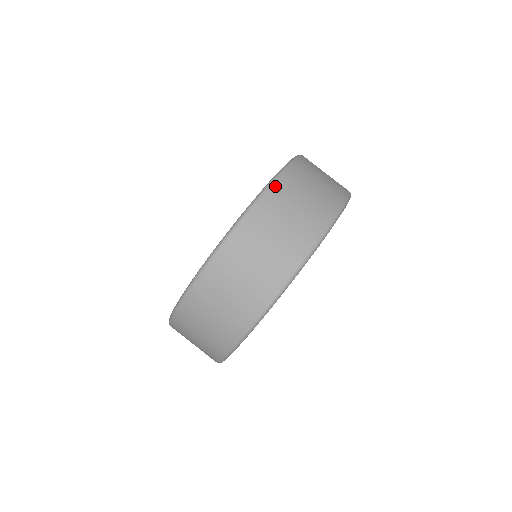
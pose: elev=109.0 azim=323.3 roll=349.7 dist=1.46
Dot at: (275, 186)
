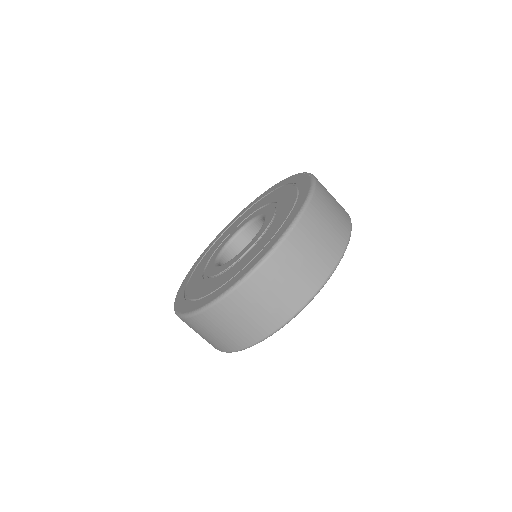
Dot at: (295, 230)
